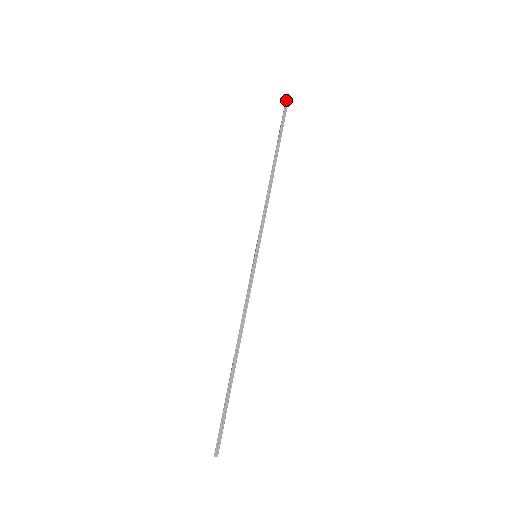
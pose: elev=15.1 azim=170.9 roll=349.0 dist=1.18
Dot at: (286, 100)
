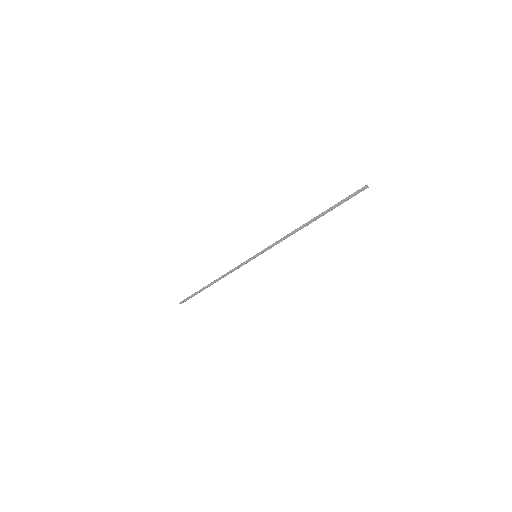
Dot at: (364, 187)
